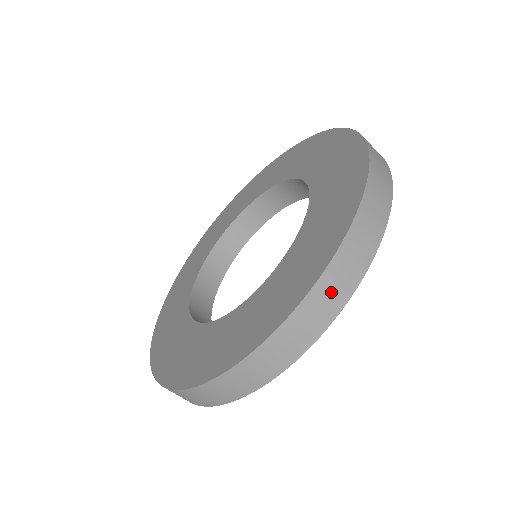
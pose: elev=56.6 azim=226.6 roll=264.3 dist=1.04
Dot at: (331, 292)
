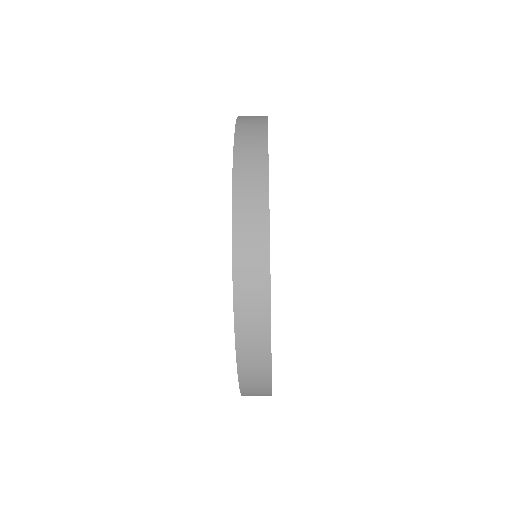
Dot at: (250, 265)
